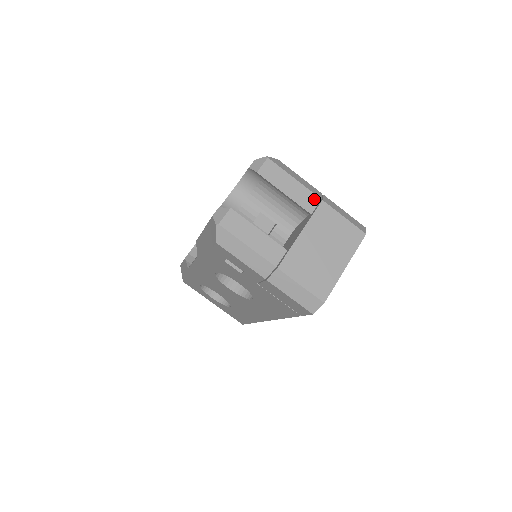
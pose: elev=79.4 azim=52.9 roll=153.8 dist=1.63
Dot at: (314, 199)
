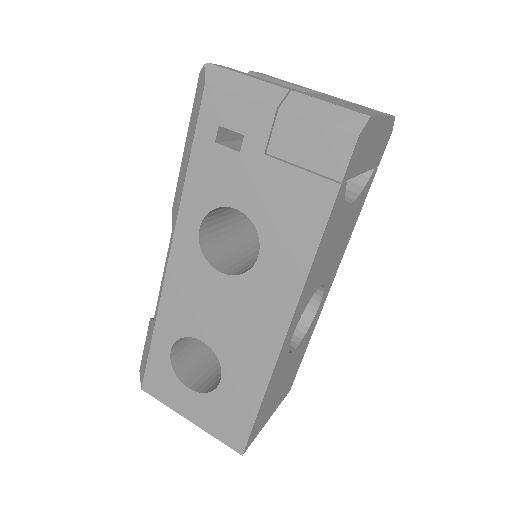
Dot at: occluded
